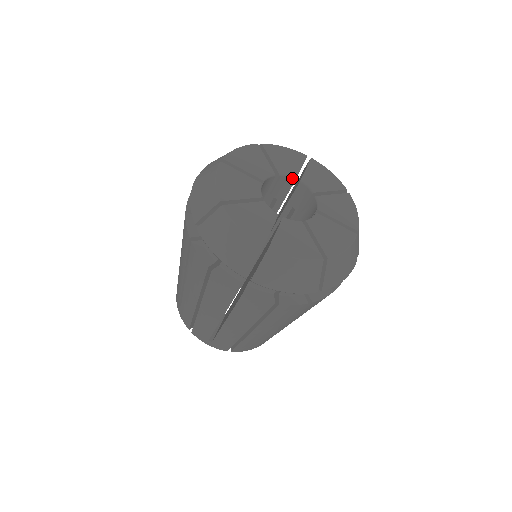
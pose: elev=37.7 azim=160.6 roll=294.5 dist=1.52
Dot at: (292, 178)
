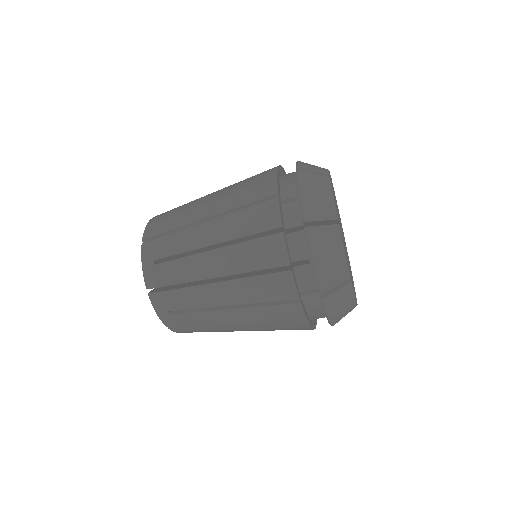
Dot at: (339, 220)
